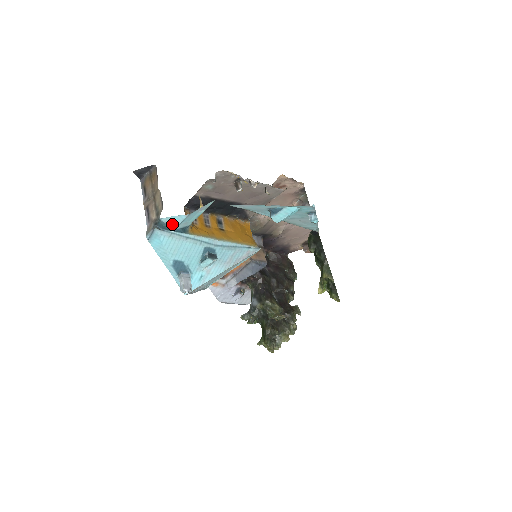
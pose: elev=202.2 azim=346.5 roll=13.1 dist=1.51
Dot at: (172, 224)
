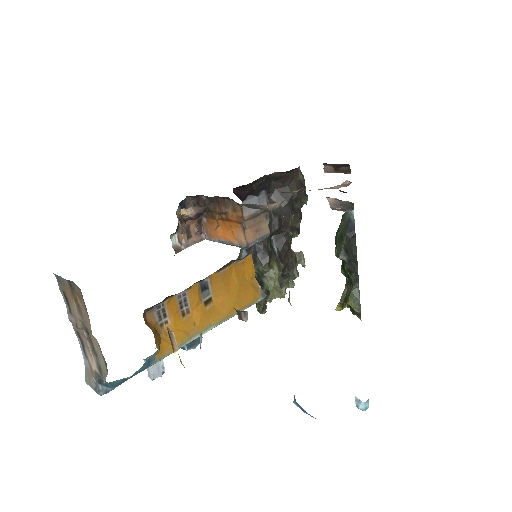
Dot at: (127, 379)
